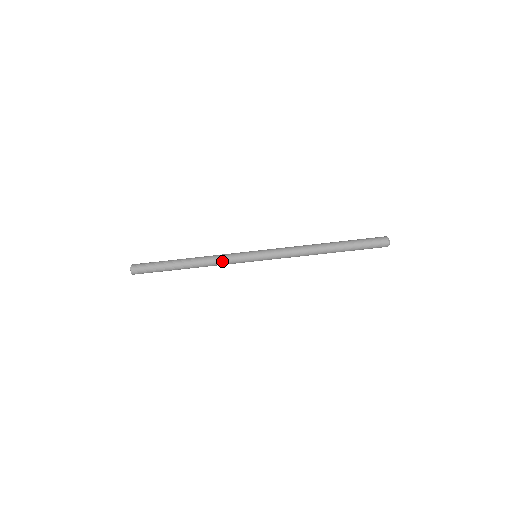
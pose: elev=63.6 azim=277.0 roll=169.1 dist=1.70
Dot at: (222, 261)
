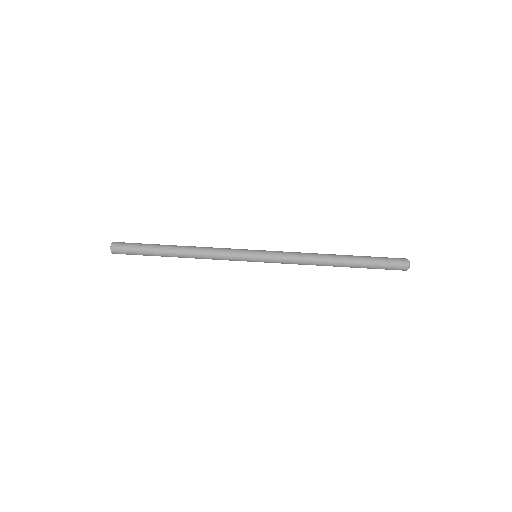
Dot at: (217, 250)
